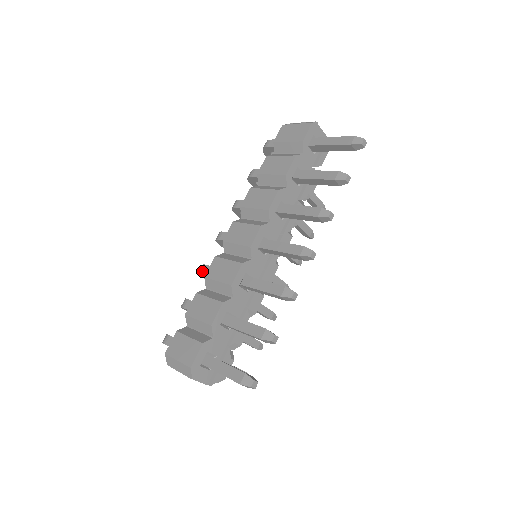
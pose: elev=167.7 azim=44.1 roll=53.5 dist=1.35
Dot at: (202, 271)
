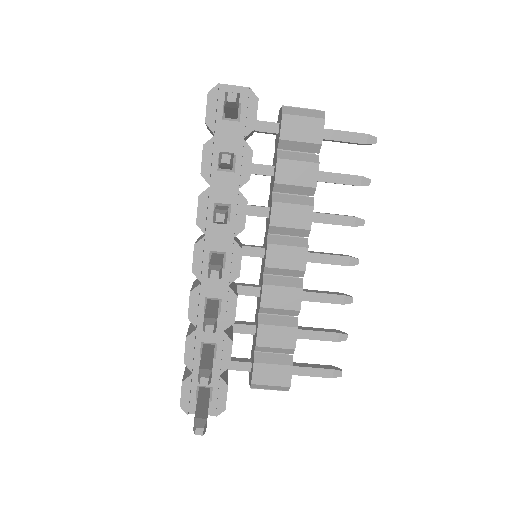
Dot at: occluded
